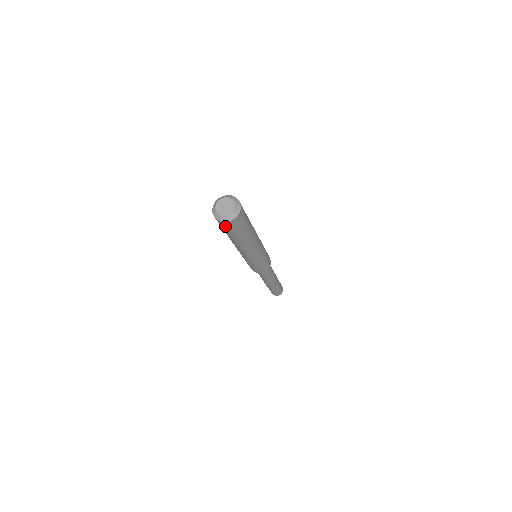
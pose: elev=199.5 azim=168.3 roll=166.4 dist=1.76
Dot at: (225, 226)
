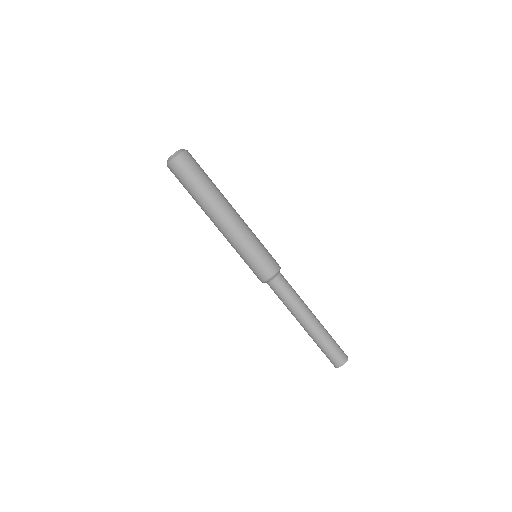
Dot at: (174, 173)
